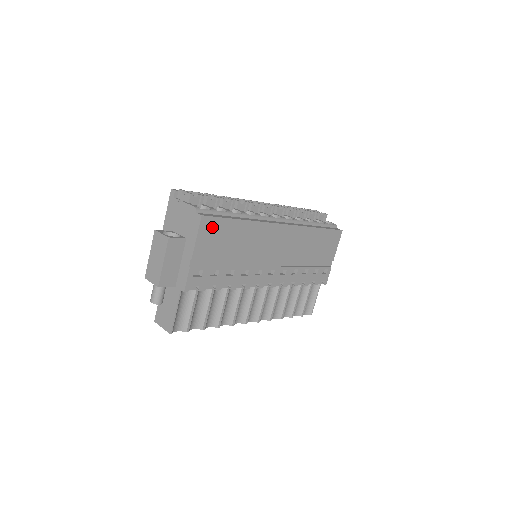
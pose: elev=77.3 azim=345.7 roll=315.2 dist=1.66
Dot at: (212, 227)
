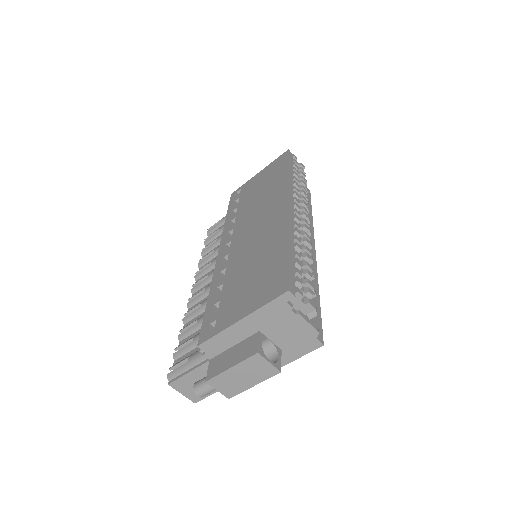
Dot at: occluded
